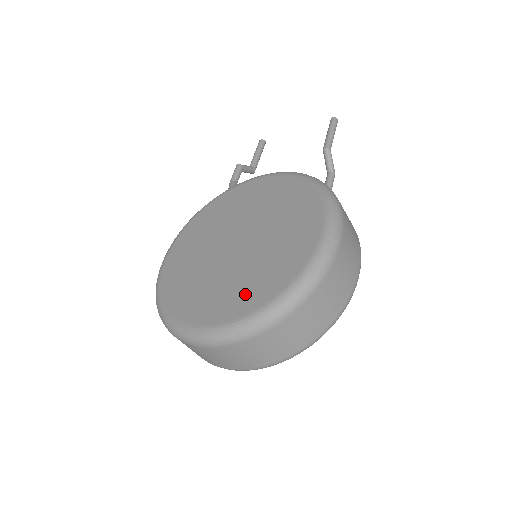
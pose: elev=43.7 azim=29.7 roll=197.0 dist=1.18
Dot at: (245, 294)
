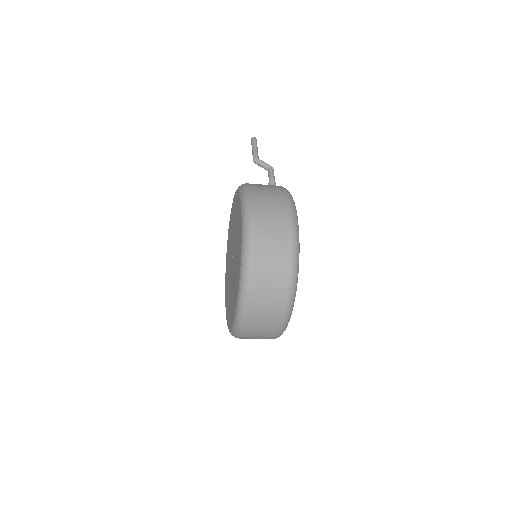
Dot at: (236, 282)
